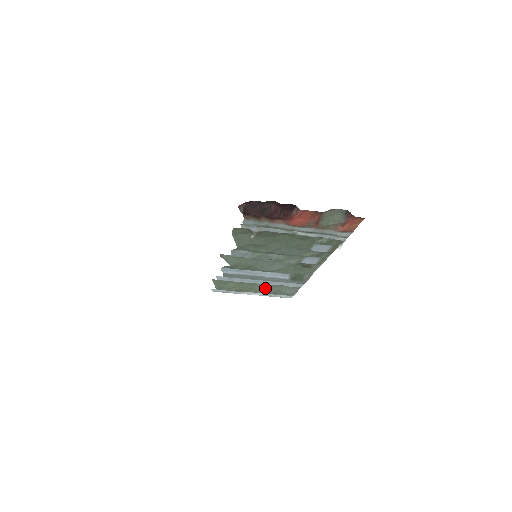
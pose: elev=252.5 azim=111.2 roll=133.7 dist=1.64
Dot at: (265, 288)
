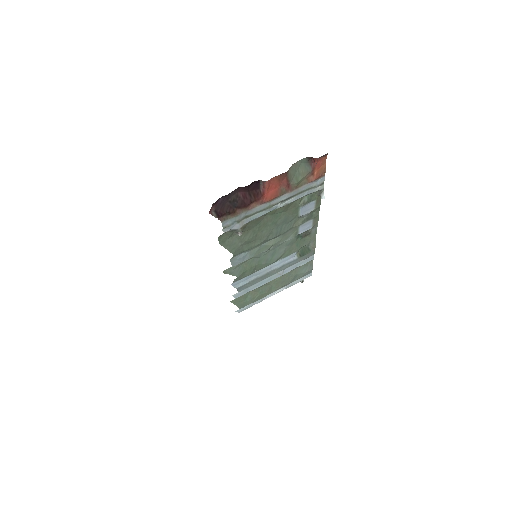
Dot at: (282, 280)
